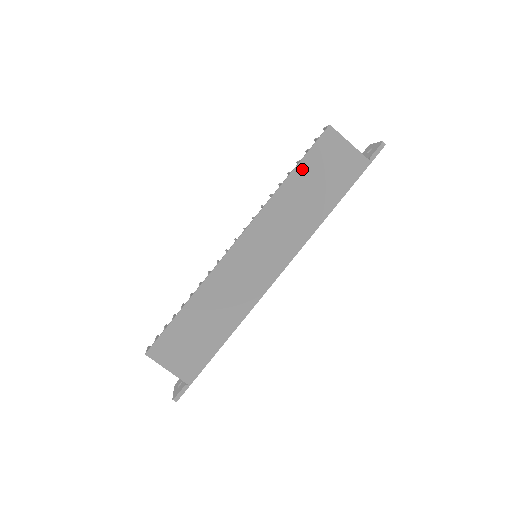
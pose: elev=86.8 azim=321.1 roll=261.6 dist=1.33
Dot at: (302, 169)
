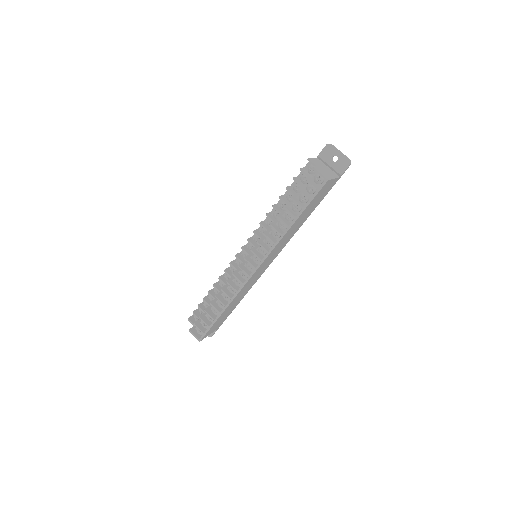
Dot at: (303, 213)
